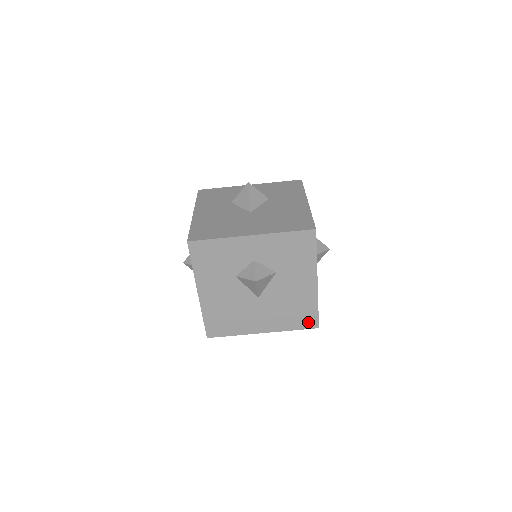
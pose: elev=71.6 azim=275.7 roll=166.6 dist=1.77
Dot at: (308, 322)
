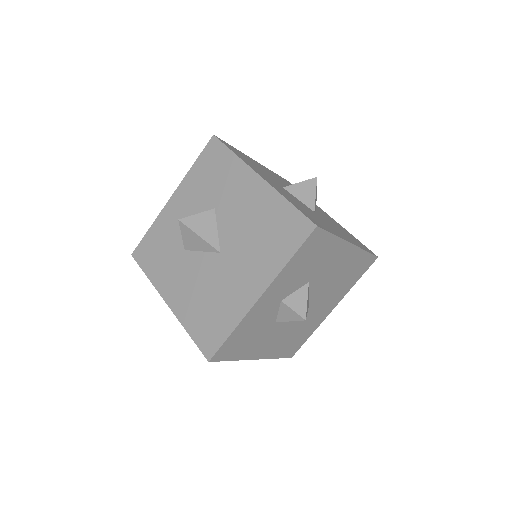
Dot at: (365, 265)
